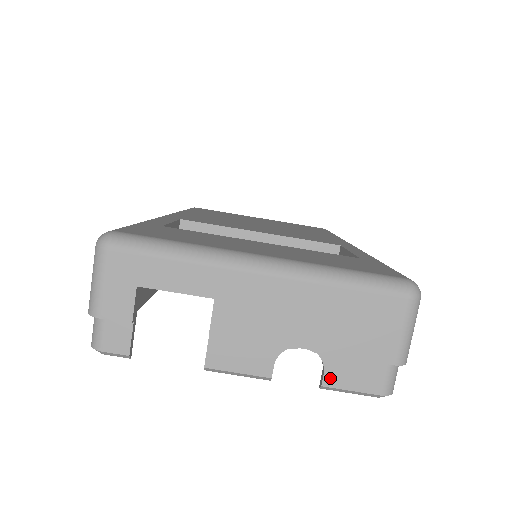
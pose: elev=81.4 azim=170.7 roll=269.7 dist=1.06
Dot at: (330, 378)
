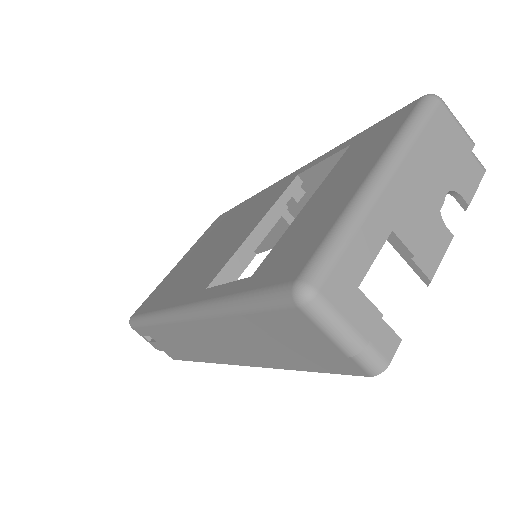
Dot at: (466, 195)
